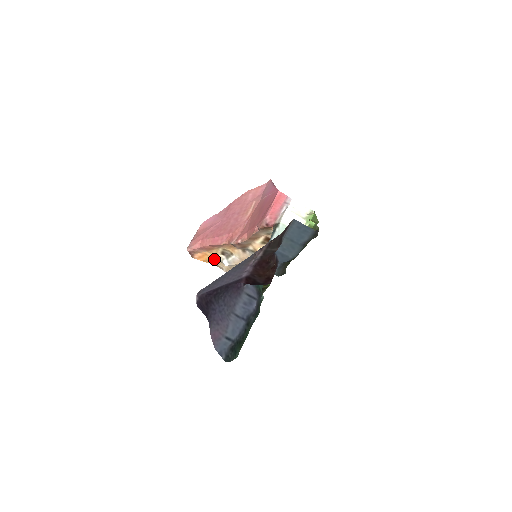
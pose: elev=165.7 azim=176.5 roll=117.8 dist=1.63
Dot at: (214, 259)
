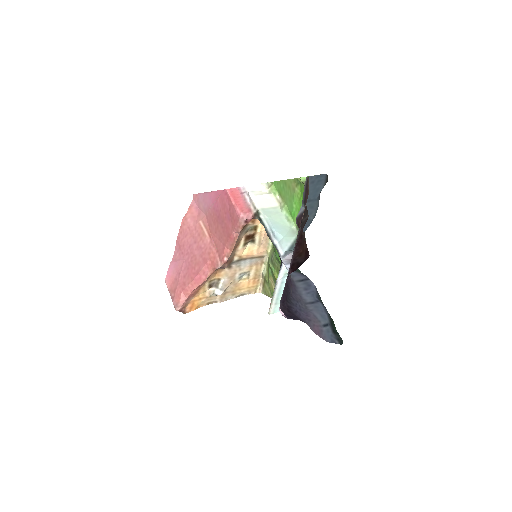
Dot at: (204, 299)
